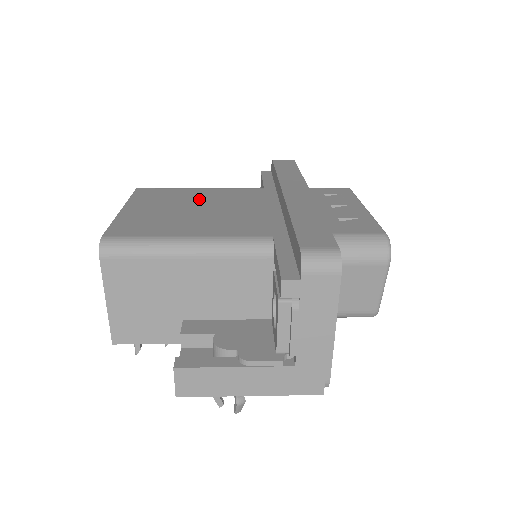
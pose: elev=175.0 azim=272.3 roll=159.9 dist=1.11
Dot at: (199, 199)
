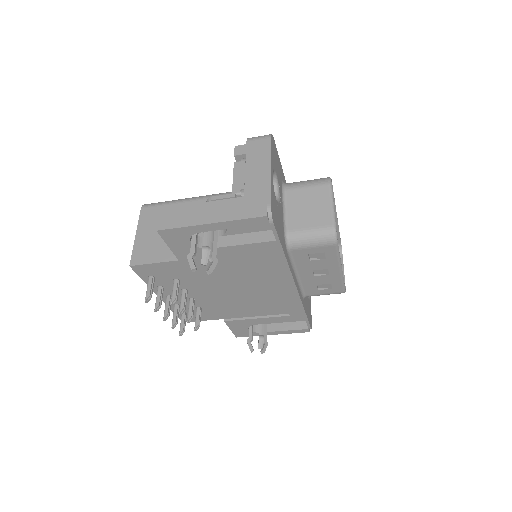
Dot at: occluded
